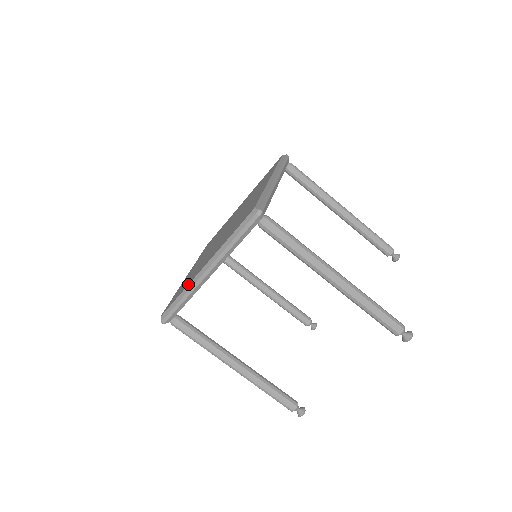
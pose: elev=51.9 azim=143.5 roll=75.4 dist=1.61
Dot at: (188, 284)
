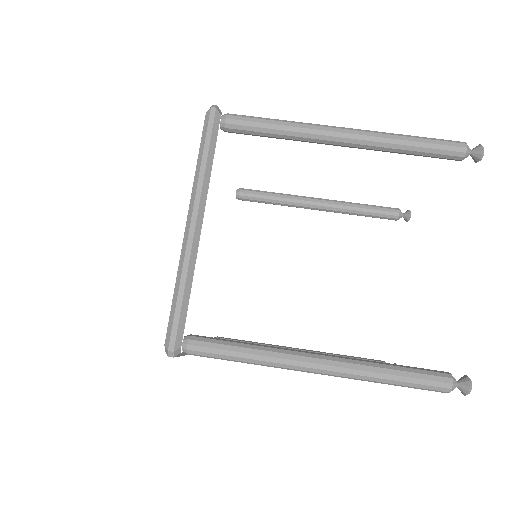
Dot at: occluded
